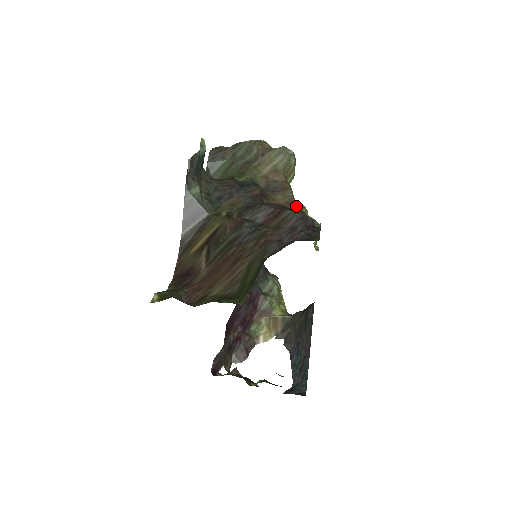
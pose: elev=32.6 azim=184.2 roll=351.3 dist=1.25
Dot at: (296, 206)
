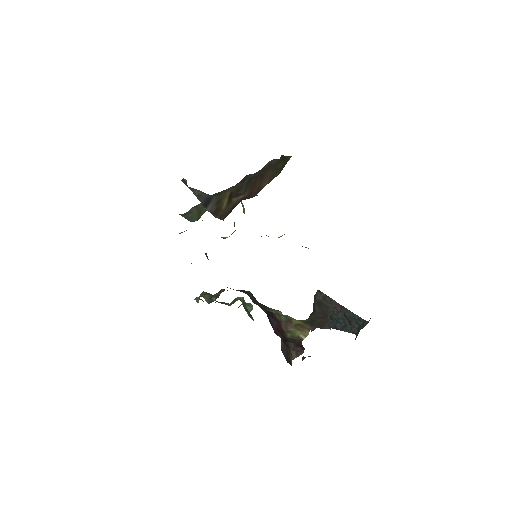
Dot at: occluded
